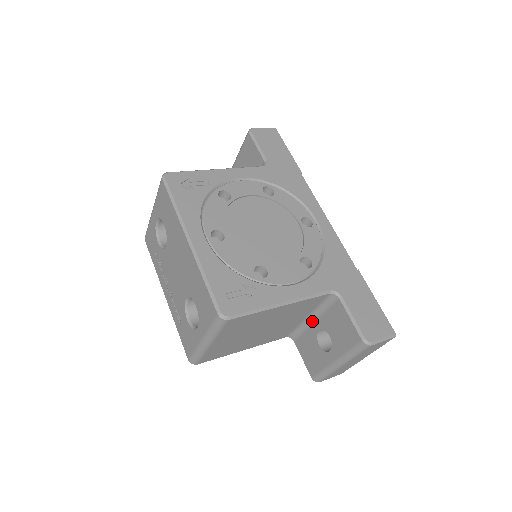
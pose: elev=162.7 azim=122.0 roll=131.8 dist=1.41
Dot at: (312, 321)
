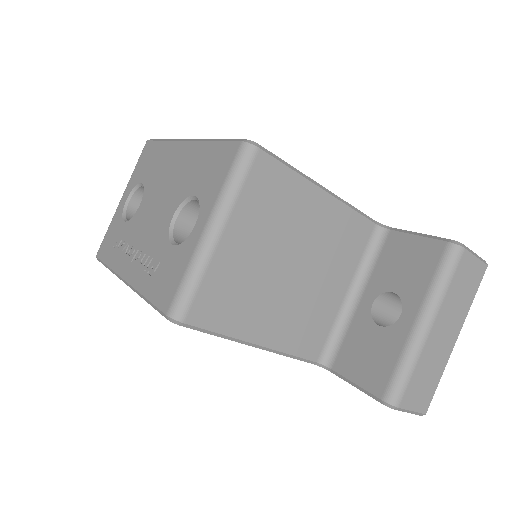
Dot at: (356, 301)
